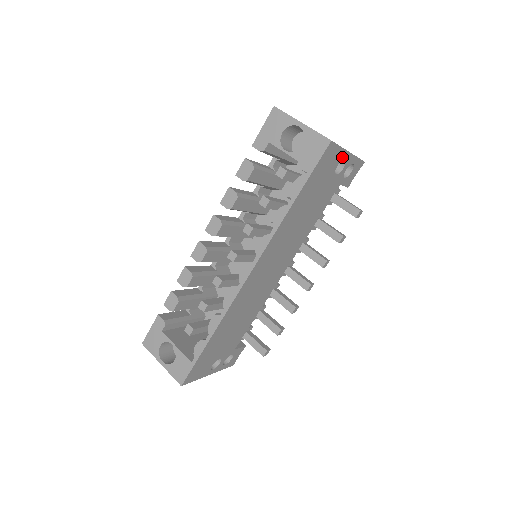
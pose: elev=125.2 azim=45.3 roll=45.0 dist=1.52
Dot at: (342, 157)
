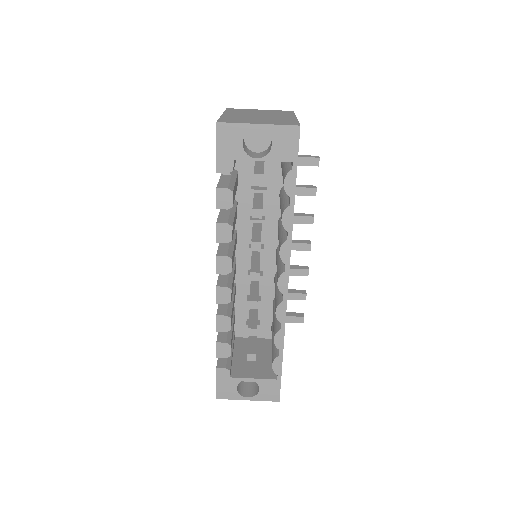
Dot at: occluded
